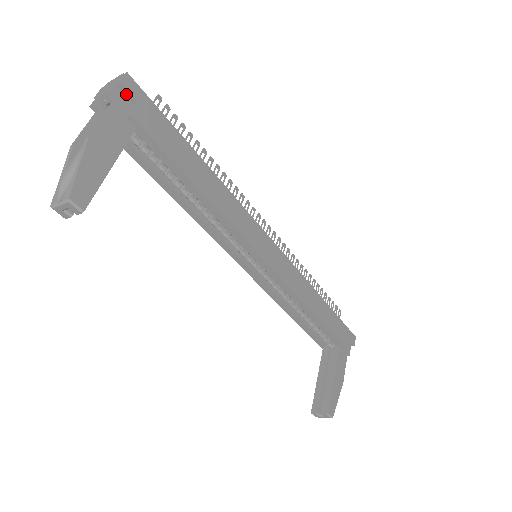
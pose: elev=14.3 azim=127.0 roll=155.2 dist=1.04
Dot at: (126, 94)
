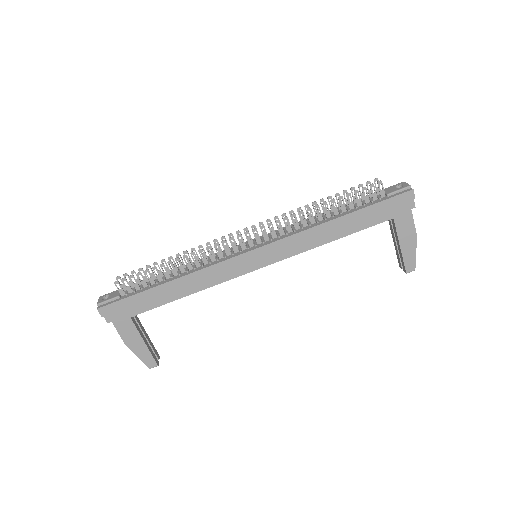
Dot at: (109, 313)
